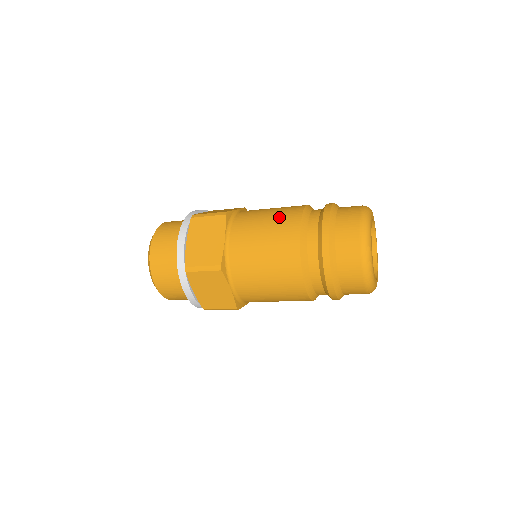
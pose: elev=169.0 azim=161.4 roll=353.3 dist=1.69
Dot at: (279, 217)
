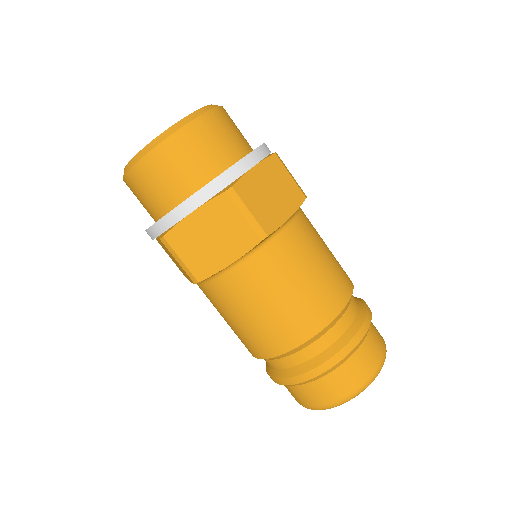
Dot at: (337, 263)
